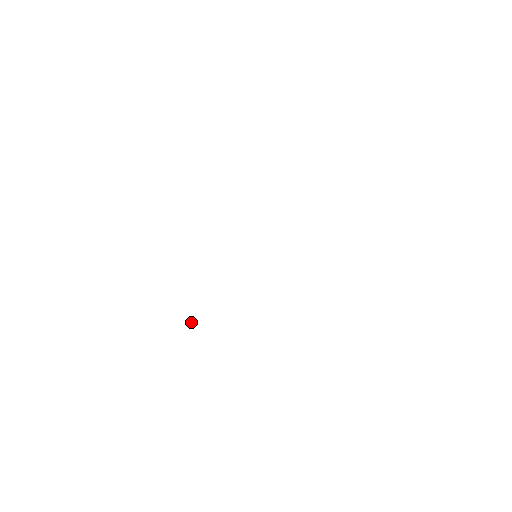
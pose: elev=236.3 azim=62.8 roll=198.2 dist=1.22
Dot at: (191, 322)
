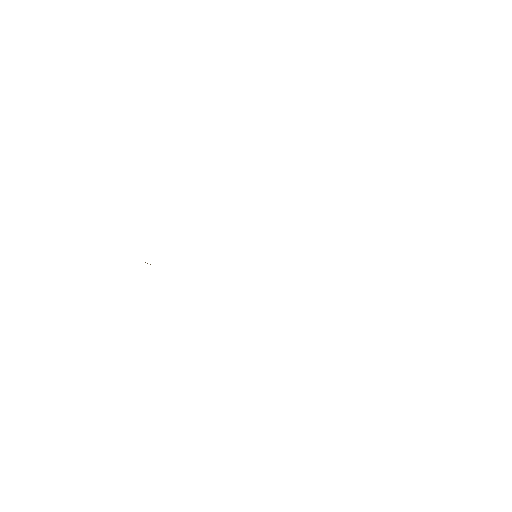
Dot at: occluded
